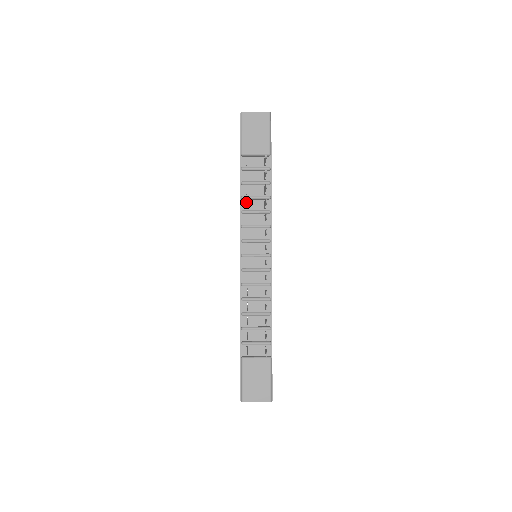
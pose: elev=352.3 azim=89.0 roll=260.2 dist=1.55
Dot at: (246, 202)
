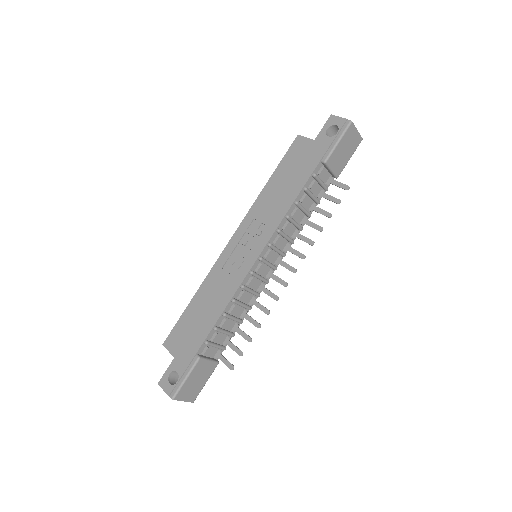
Dot at: (297, 210)
